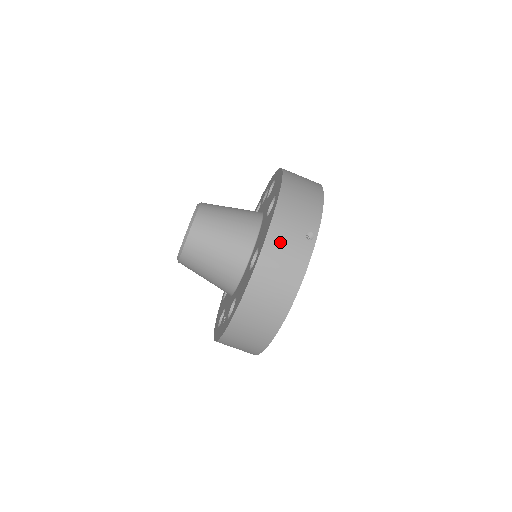
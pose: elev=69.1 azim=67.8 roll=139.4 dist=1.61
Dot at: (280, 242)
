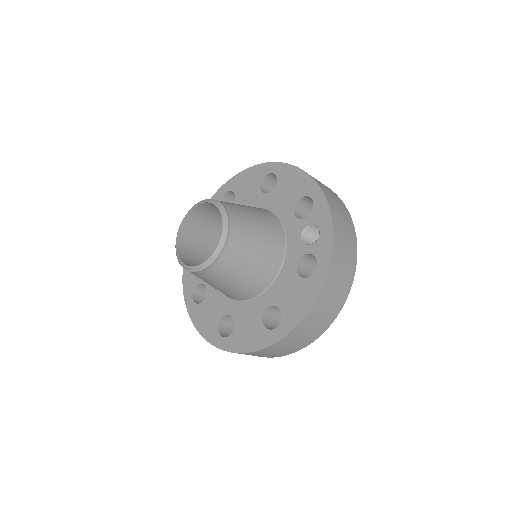
Dot at: (245, 354)
